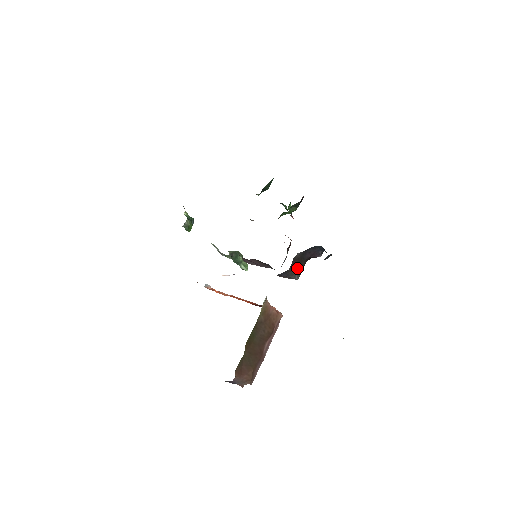
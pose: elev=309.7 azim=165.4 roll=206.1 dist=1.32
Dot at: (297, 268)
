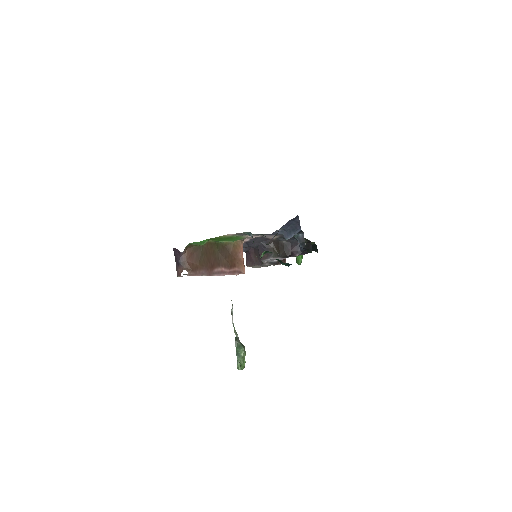
Dot at: (277, 250)
